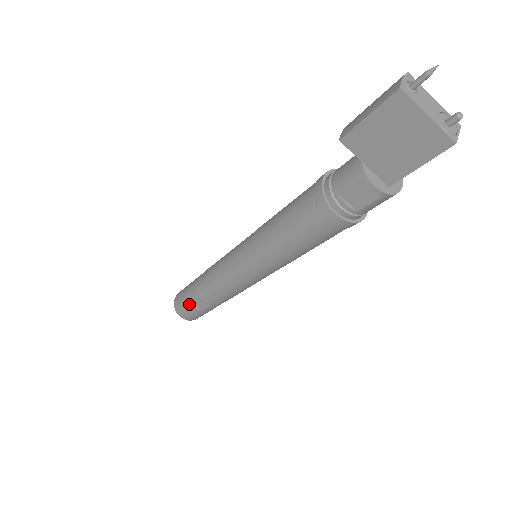
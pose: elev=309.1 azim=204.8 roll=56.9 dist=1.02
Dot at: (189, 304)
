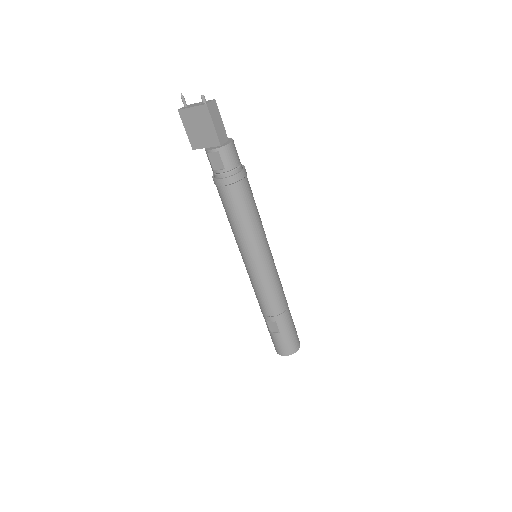
Dot at: (271, 335)
